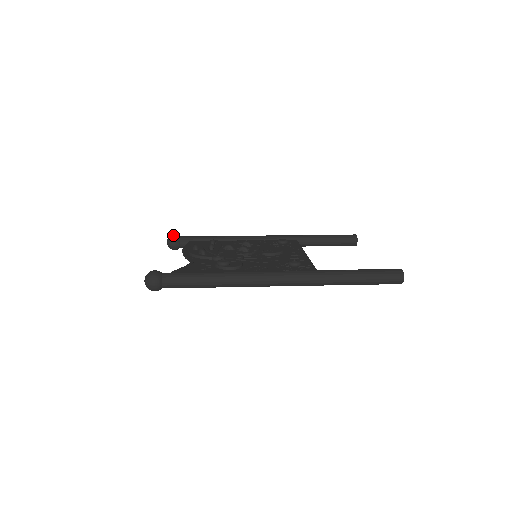
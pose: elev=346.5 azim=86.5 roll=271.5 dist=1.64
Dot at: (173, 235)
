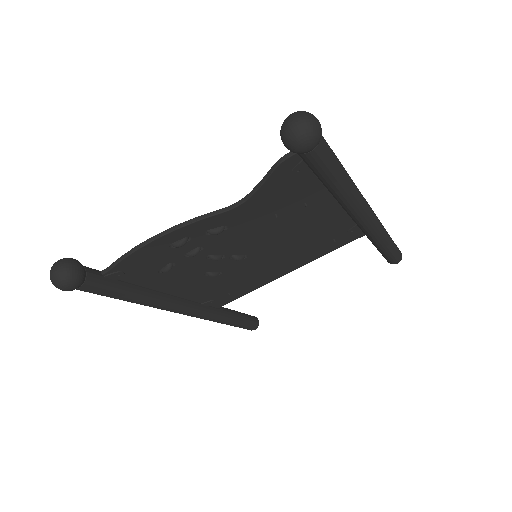
Dot at: (66, 258)
